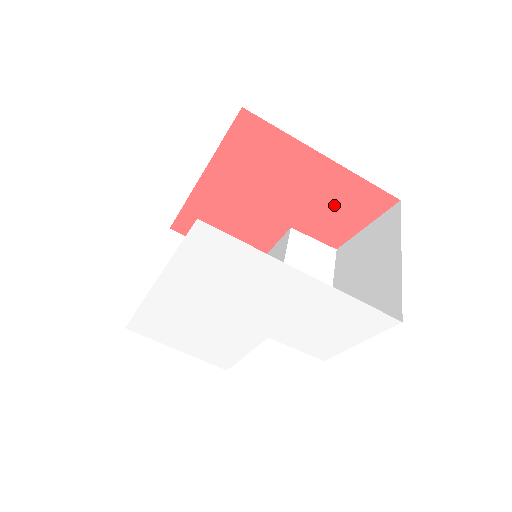
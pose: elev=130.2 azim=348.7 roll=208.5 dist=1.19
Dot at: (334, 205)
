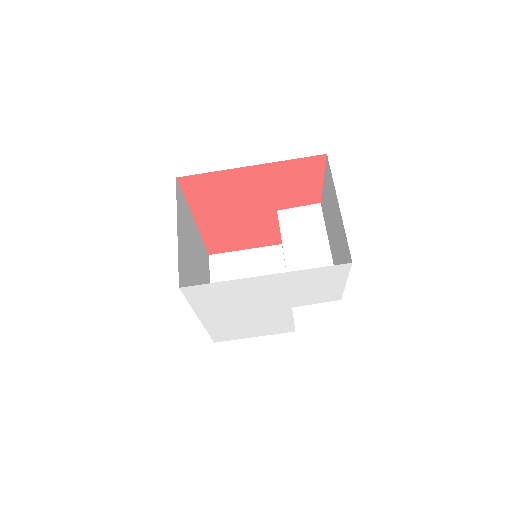
Dot at: (288, 184)
